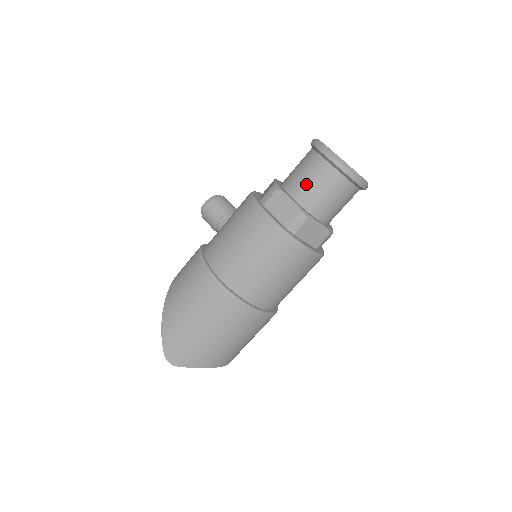
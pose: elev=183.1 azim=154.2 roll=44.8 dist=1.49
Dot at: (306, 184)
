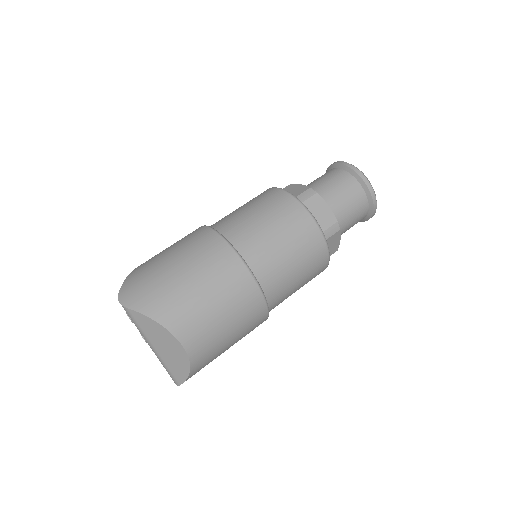
Dot at: (317, 181)
